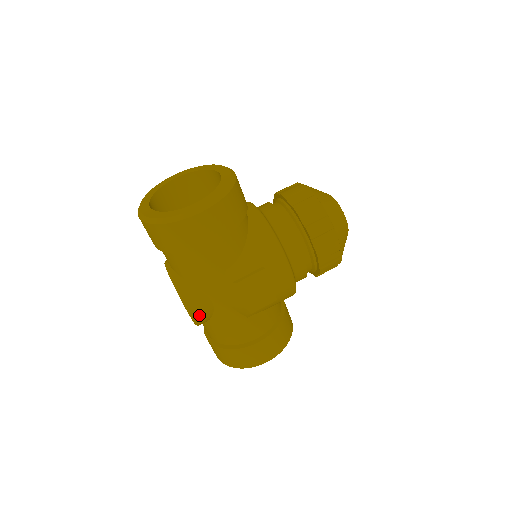
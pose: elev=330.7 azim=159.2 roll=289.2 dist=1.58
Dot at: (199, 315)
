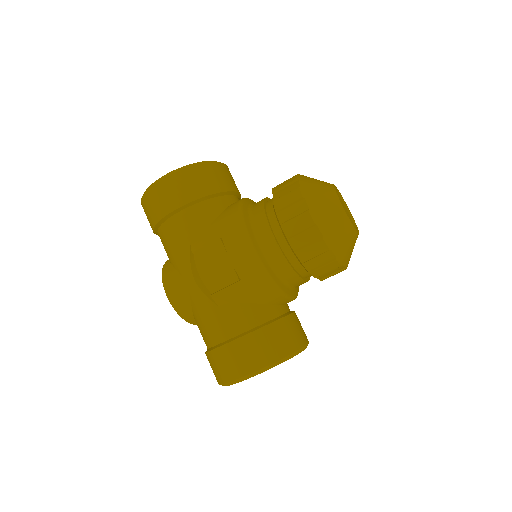
Dot at: (176, 299)
